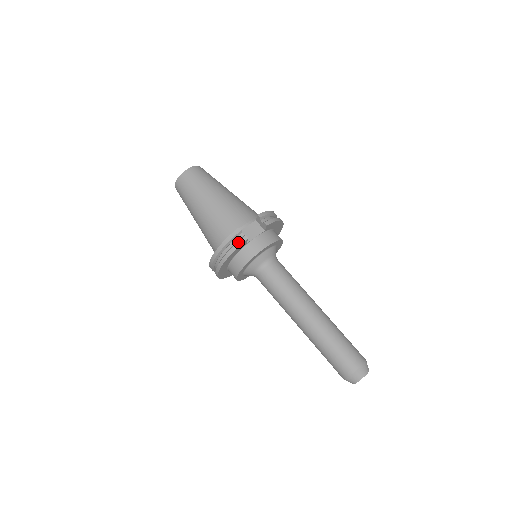
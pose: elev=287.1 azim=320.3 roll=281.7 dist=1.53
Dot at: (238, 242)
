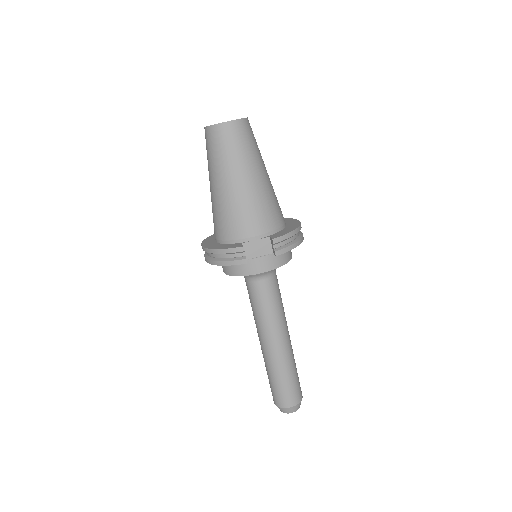
Dot at: (234, 261)
